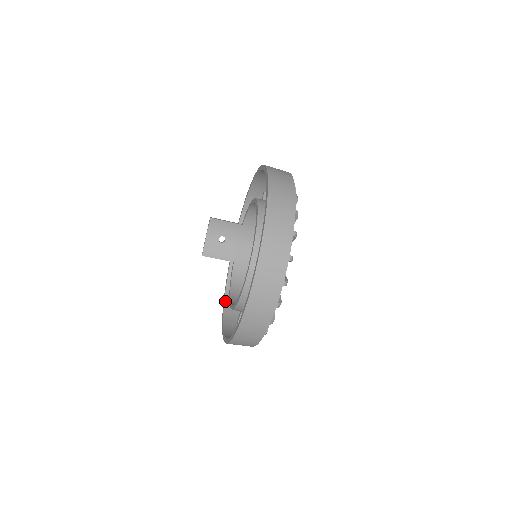
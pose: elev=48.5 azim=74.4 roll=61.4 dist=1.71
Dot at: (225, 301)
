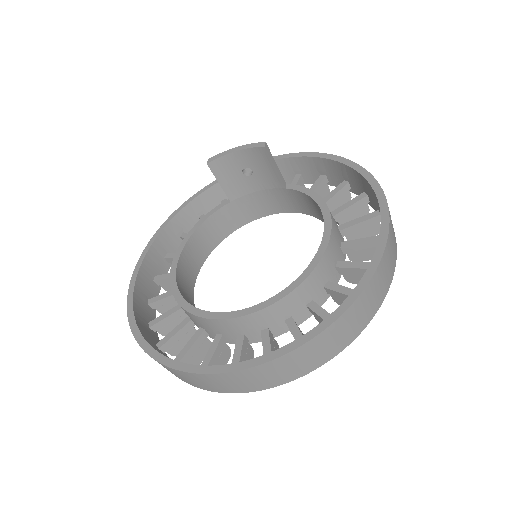
Dot at: (179, 214)
